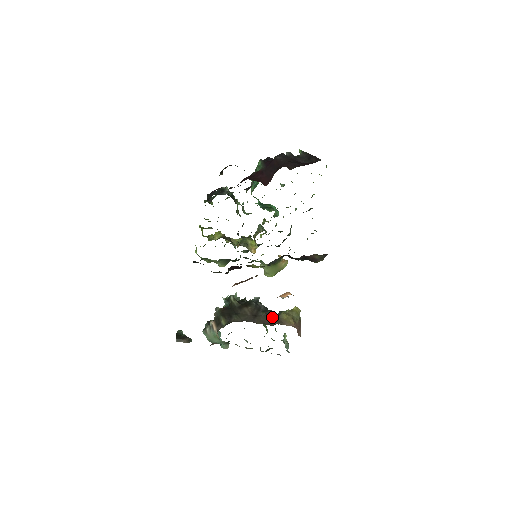
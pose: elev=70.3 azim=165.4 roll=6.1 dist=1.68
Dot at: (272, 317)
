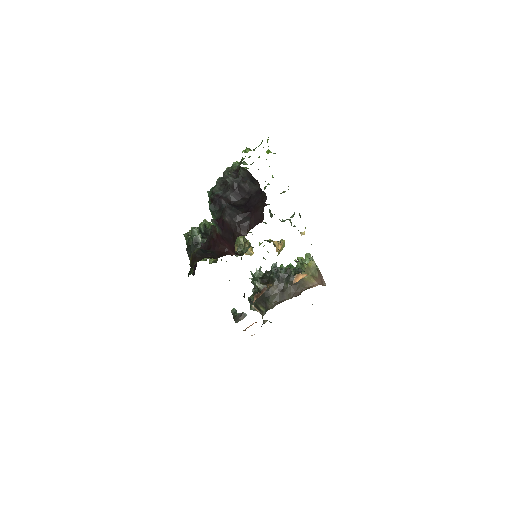
Dot at: (296, 283)
